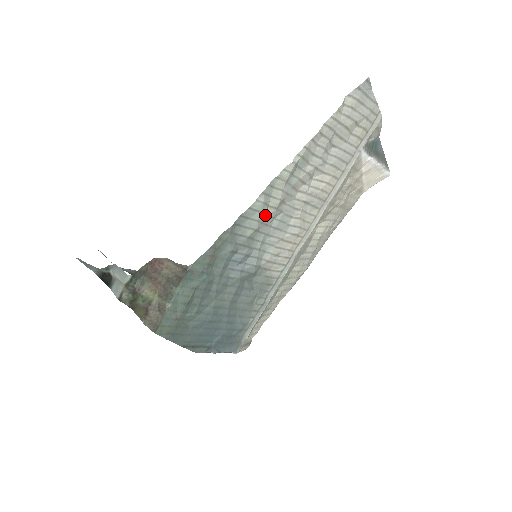
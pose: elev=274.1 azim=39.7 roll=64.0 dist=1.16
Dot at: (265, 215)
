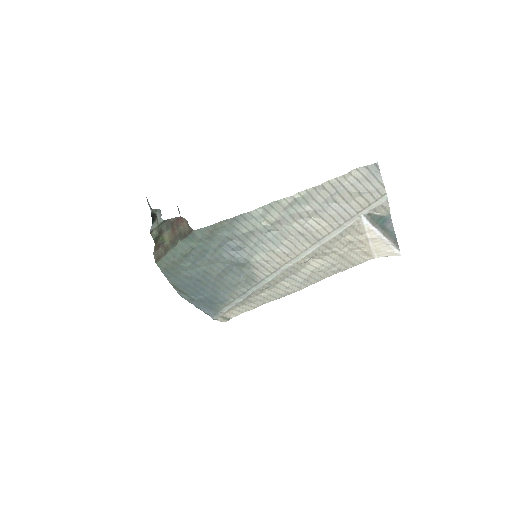
Dot at: (261, 224)
